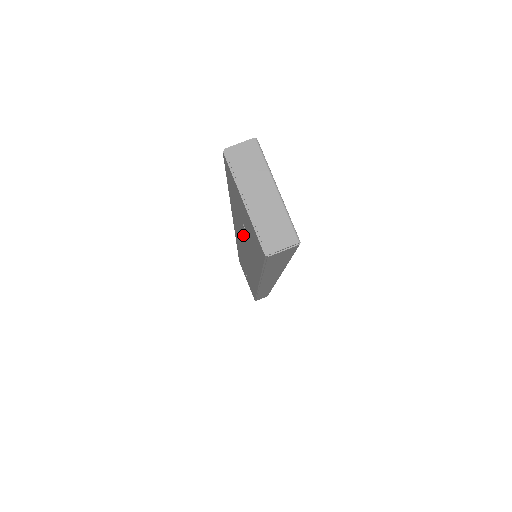
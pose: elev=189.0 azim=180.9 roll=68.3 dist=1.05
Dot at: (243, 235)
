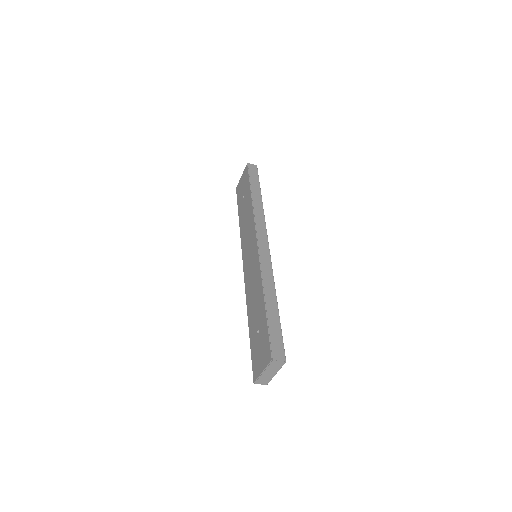
Dot at: (256, 306)
